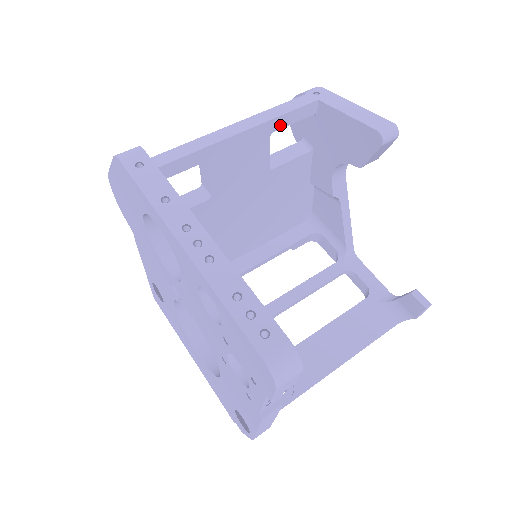
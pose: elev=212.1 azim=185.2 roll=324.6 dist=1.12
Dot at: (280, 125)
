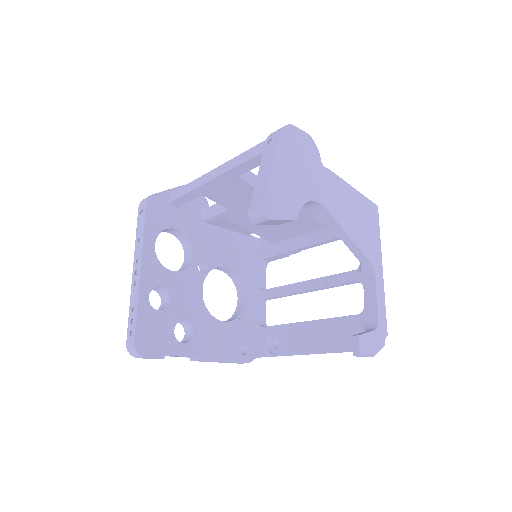
Dot at: (242, 171)
